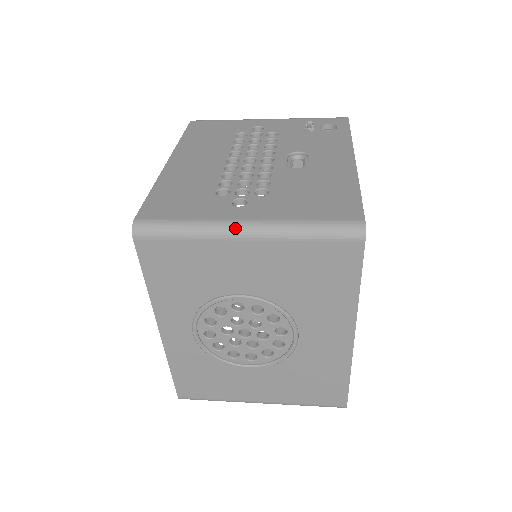
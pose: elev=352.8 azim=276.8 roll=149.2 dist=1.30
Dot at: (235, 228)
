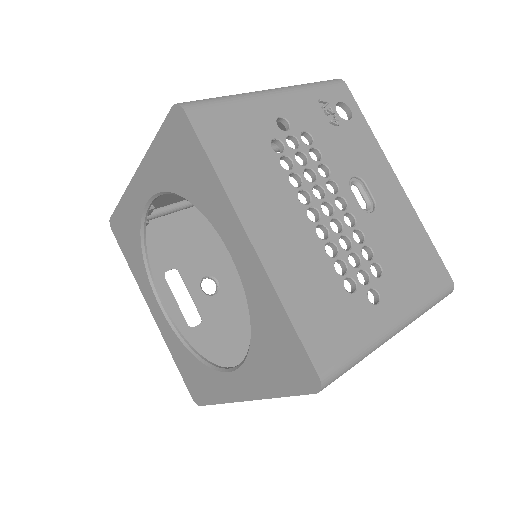
Dot at: (392, 335)
